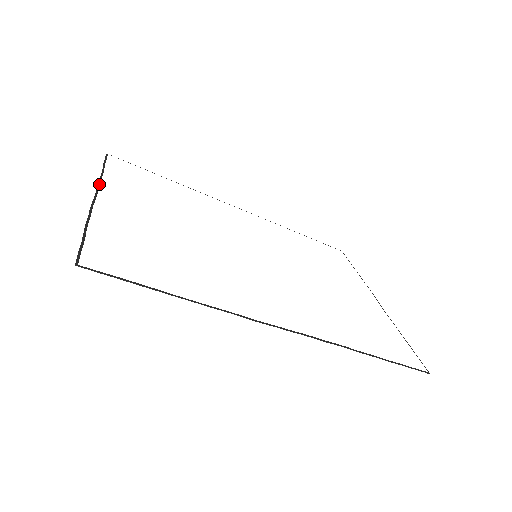
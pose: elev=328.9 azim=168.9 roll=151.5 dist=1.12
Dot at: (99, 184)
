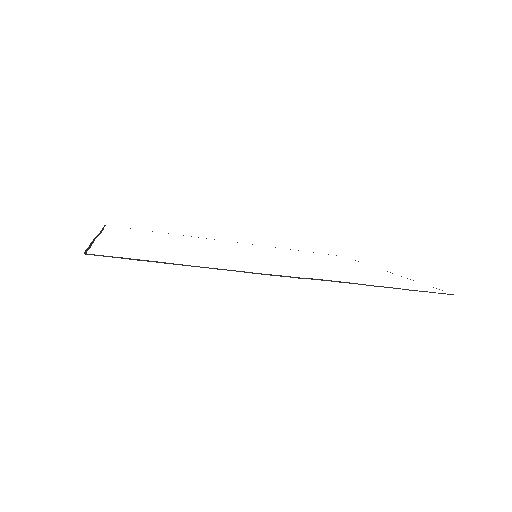
Dot at: (100, 233)
